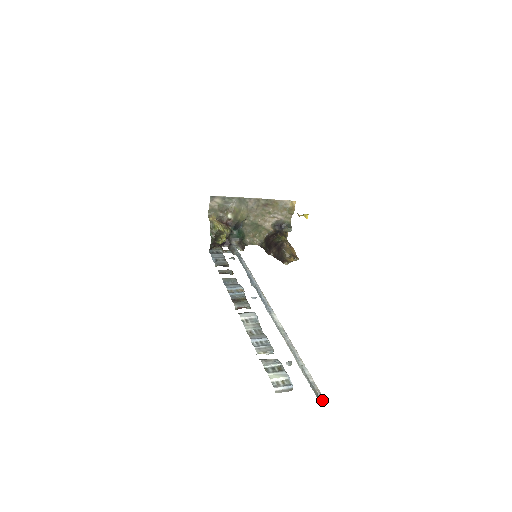
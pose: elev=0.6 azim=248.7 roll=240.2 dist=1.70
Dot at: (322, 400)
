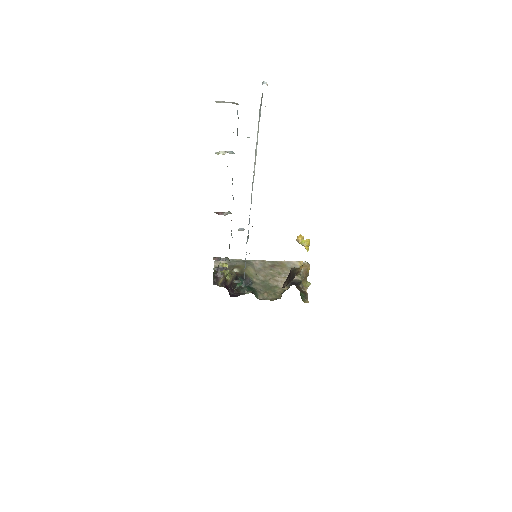
Dot at: (263, 81)
